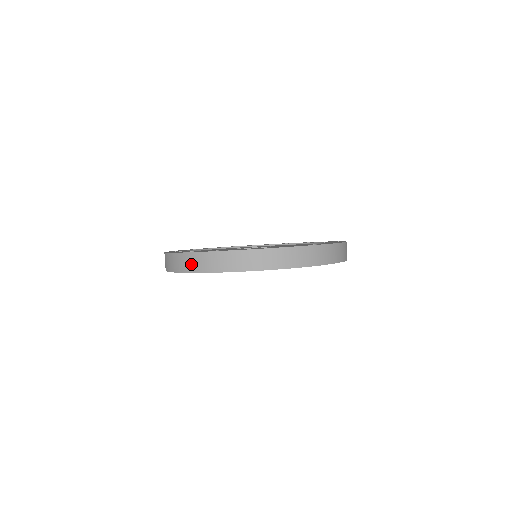
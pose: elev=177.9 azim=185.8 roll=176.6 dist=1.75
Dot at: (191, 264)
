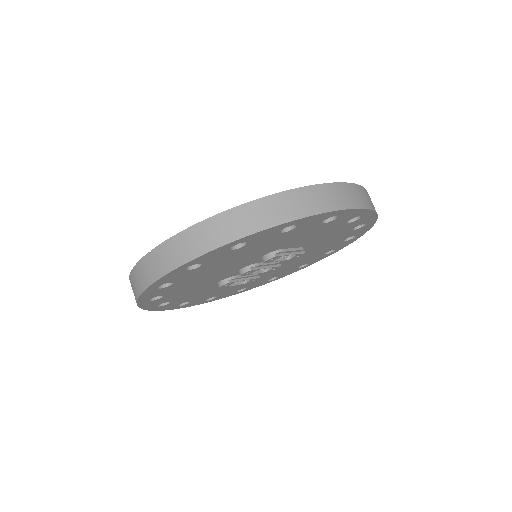
Dot at: (264, 215)
